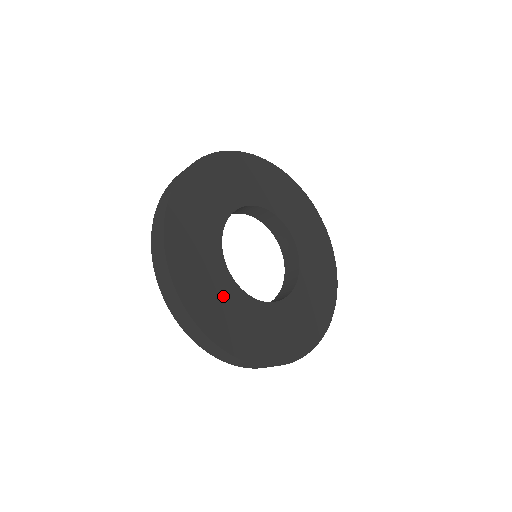
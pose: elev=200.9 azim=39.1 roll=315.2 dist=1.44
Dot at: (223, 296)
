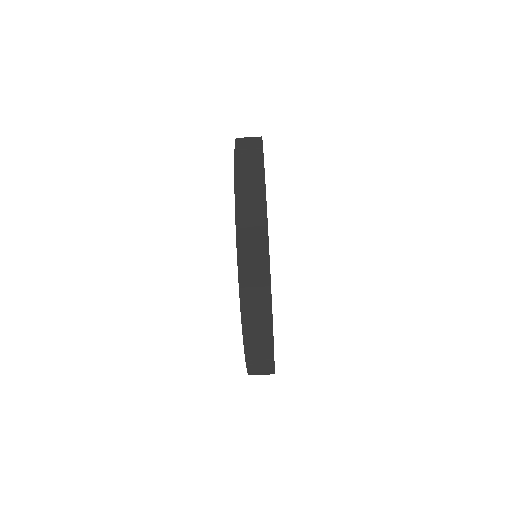
Dot at: occluded
